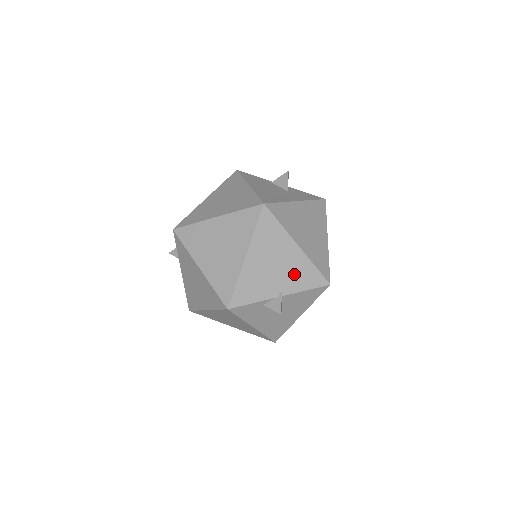
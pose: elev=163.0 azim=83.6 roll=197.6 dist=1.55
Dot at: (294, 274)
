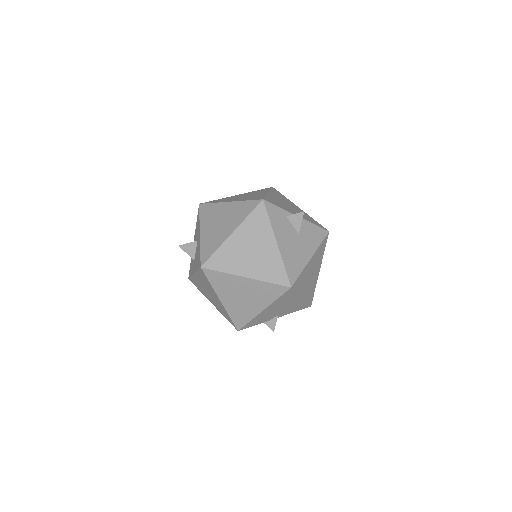
Dot at: (303, 215)
